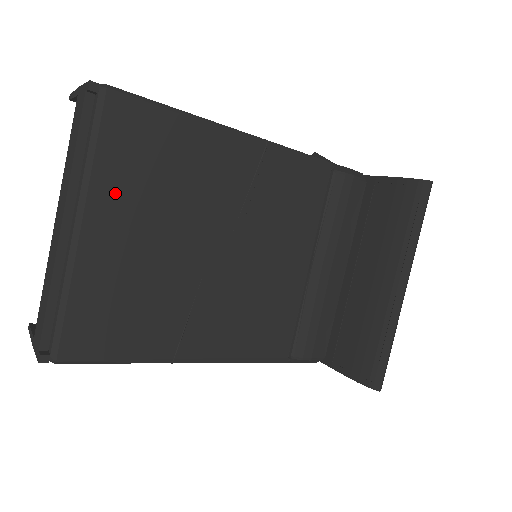
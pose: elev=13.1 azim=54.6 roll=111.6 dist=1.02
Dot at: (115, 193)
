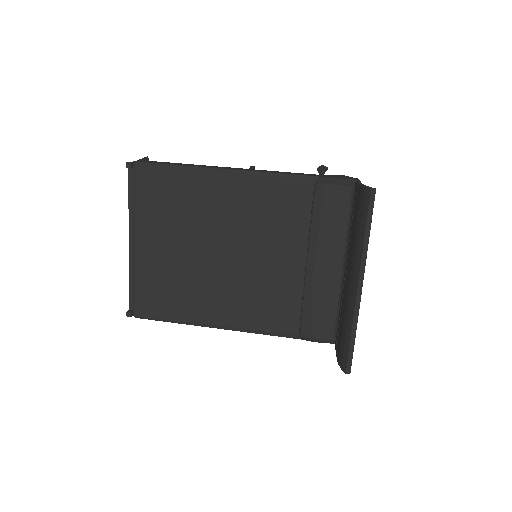
Dot at: (150, 222)
